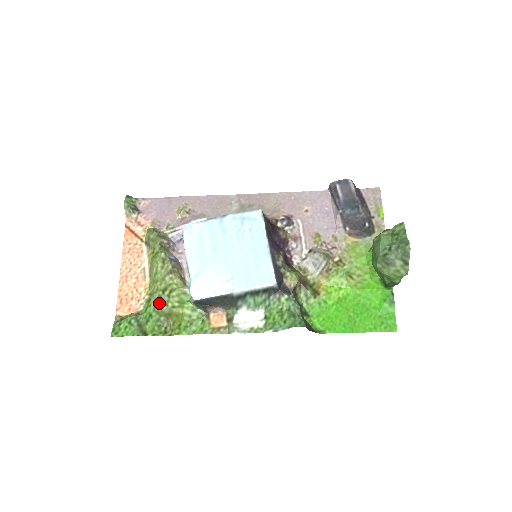
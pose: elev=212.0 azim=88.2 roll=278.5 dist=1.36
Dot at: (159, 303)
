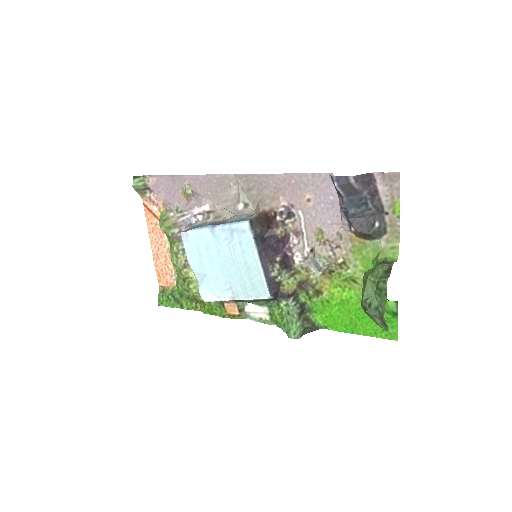
Dot at: (183, 289)
